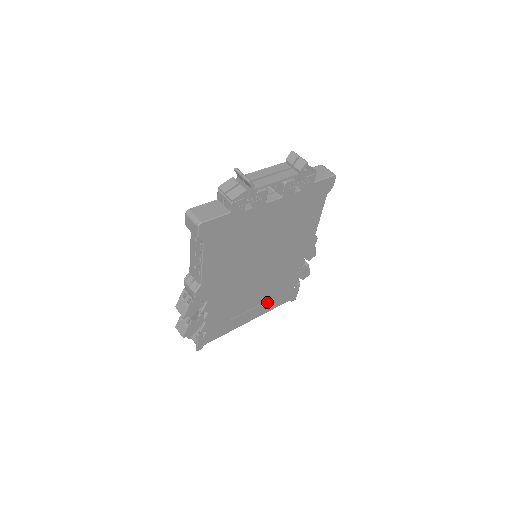
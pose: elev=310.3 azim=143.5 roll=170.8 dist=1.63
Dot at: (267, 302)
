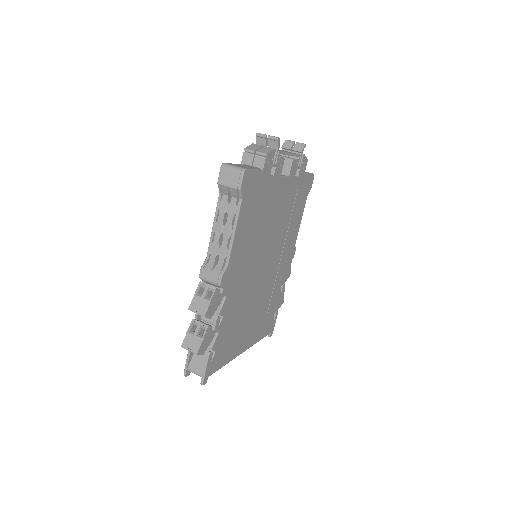
Dot at: (257, 327)
